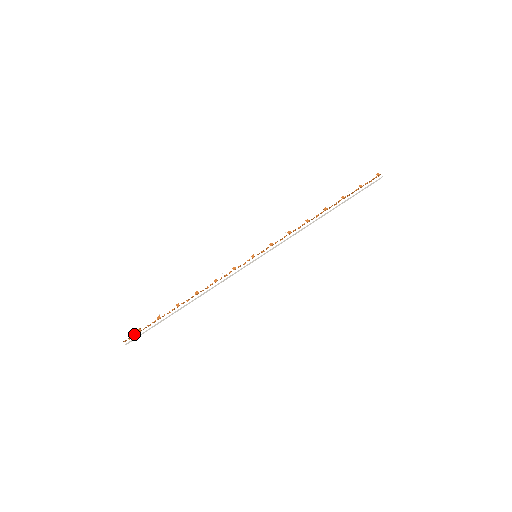
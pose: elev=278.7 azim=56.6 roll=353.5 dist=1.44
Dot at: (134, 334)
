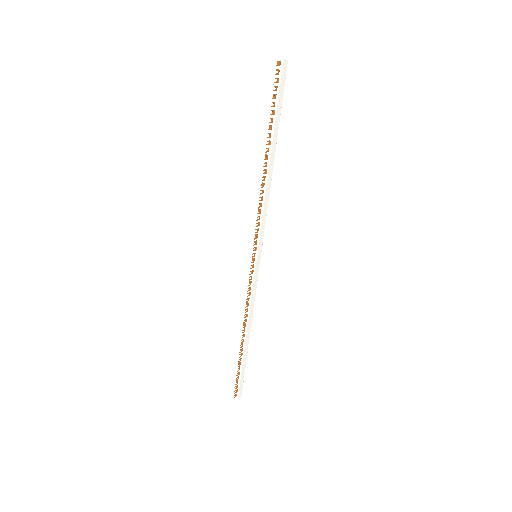
Dot at: (236, 386)
